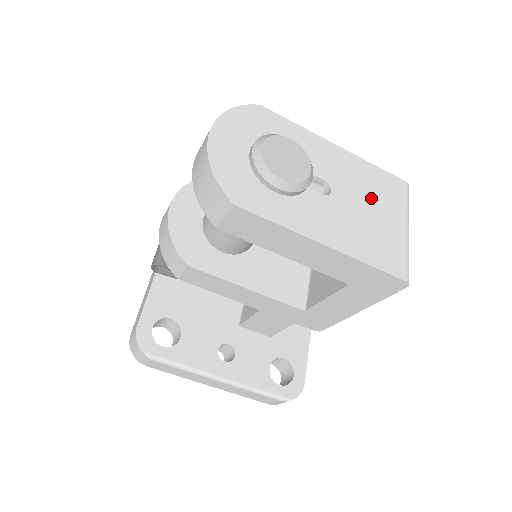
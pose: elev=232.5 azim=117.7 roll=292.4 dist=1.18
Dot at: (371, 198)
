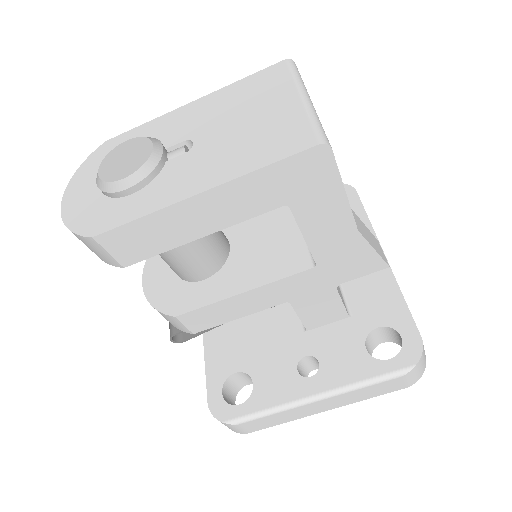
Dot at: (243, 110)
